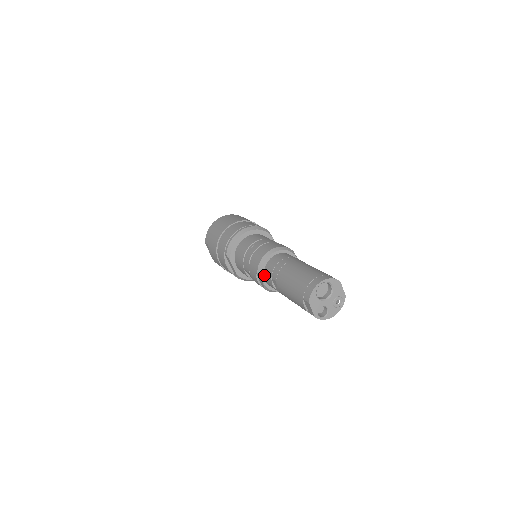
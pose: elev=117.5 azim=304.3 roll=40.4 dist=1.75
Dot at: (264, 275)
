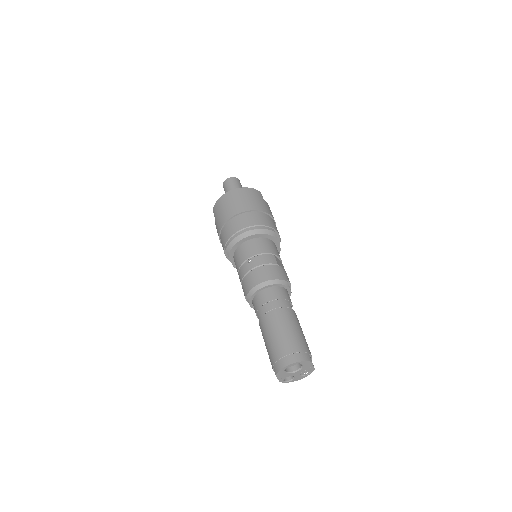
Dot at: (252, 301)
